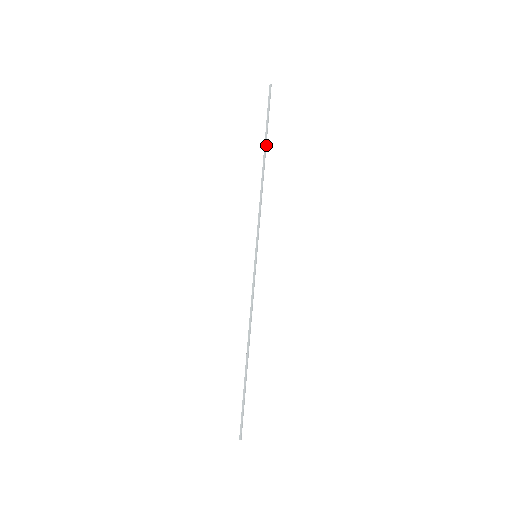
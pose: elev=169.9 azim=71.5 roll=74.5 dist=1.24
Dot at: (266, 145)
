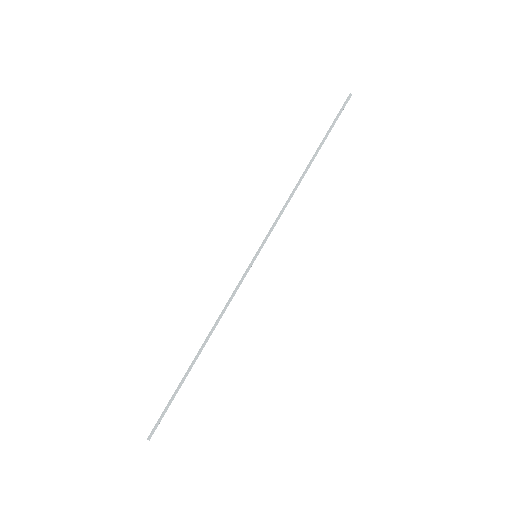
Dot at: occluded
